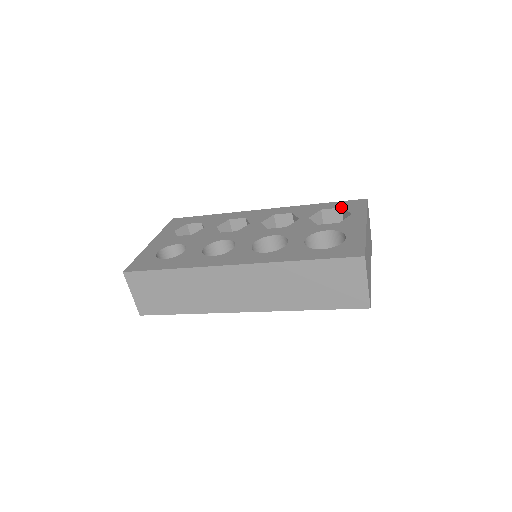
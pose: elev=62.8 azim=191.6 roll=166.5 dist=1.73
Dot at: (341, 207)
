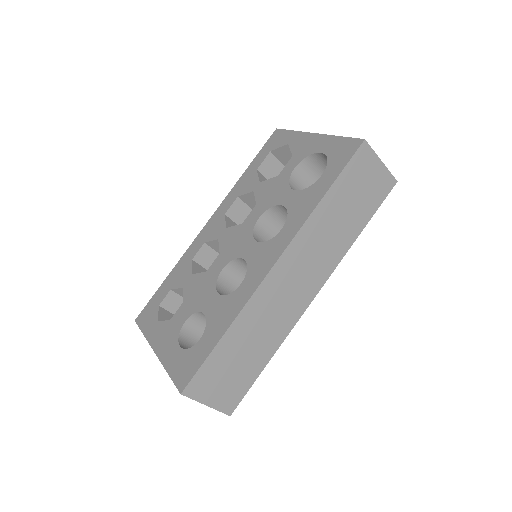
Dot at: (269, 152)
